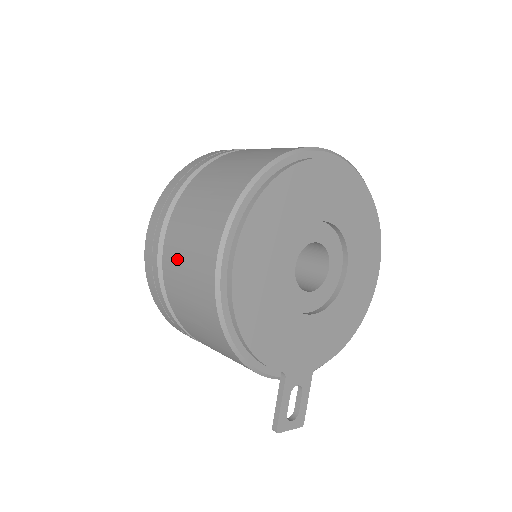
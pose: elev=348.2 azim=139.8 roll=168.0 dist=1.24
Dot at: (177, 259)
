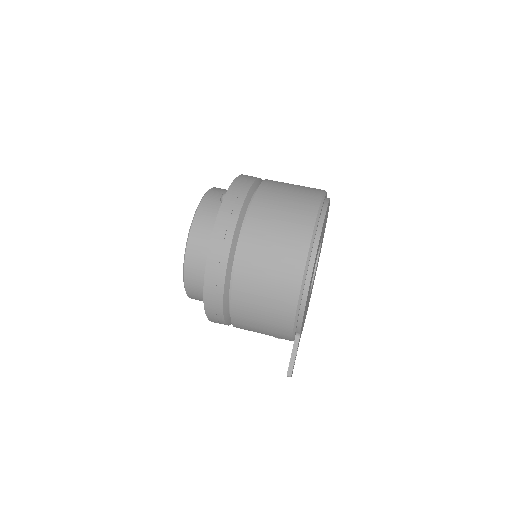
Dot at: (260, 247)
